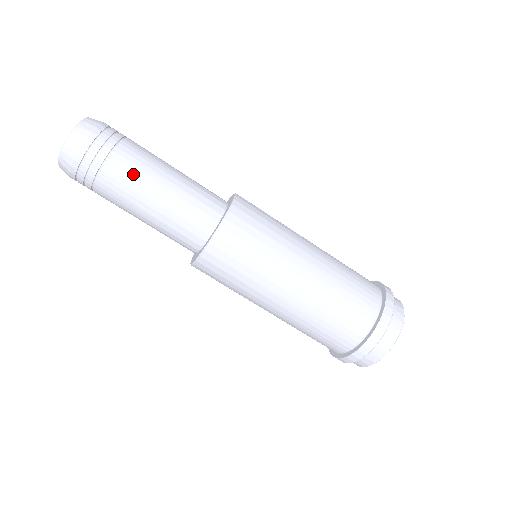
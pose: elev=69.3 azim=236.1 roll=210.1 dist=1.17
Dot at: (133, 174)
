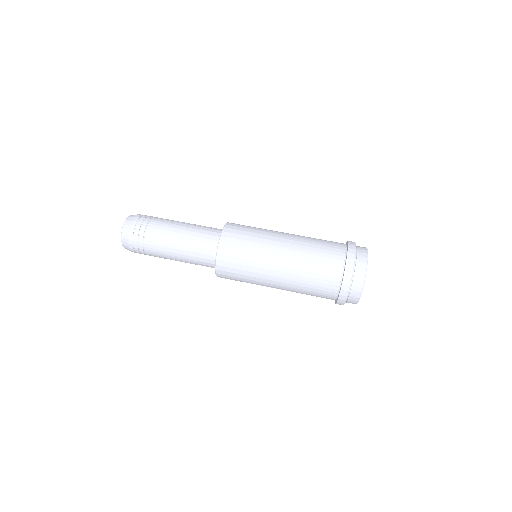
Dot at: occluded
